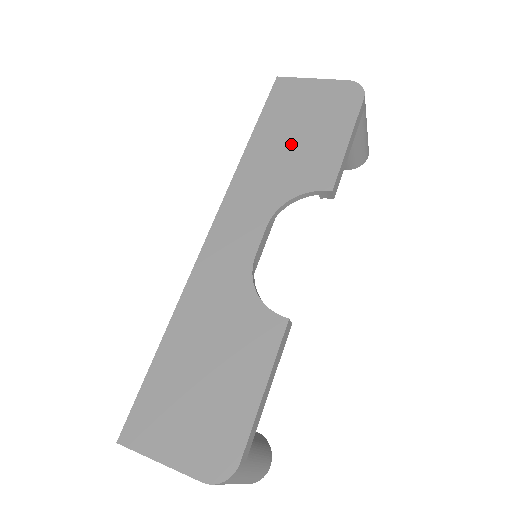
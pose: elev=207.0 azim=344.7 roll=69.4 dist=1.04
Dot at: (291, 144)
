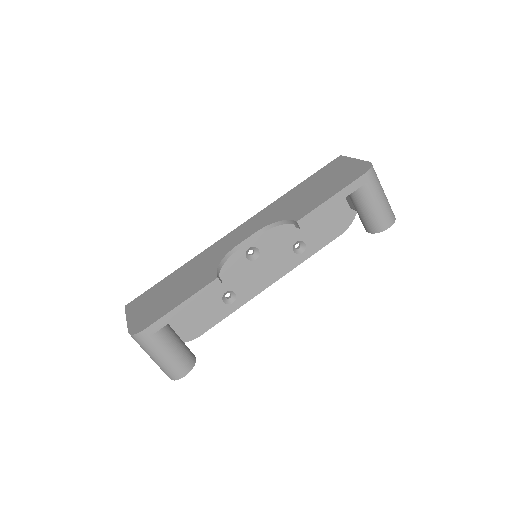
Dot at: (307, 193)
